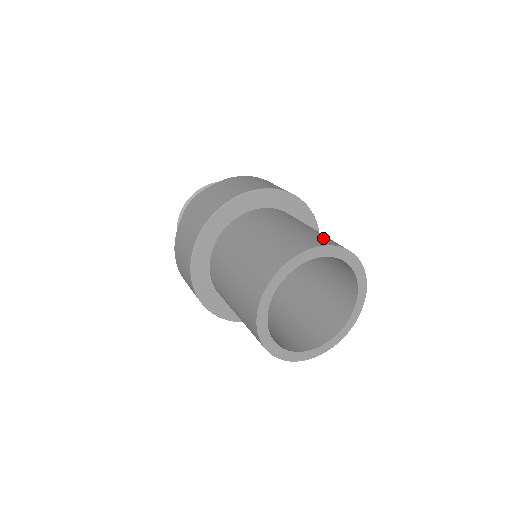
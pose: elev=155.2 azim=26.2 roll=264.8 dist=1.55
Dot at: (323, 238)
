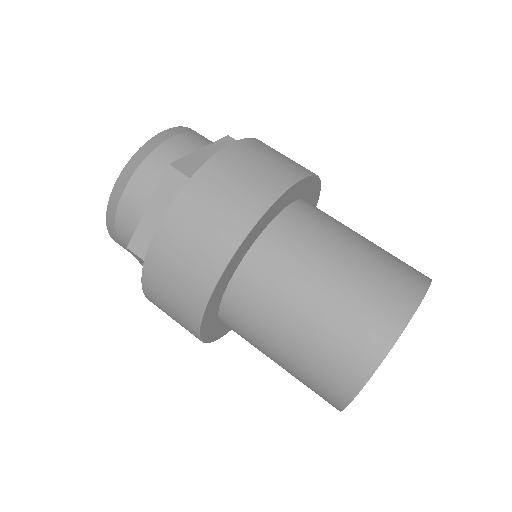
Dot at: (406, 271)
